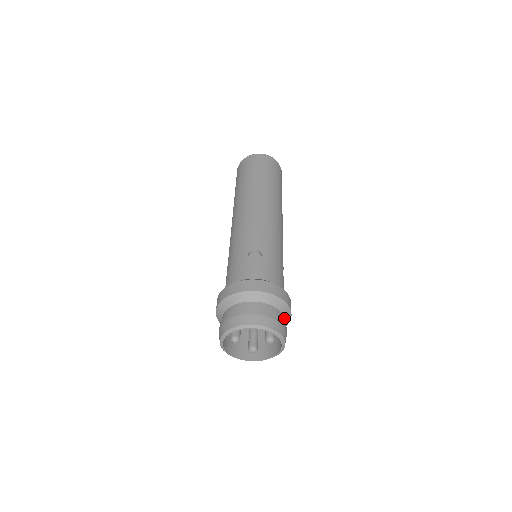
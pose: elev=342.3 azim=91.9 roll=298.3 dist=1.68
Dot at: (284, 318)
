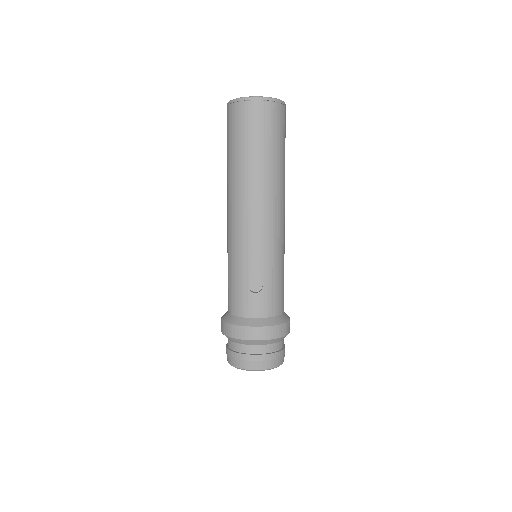
Dot at: occluded
